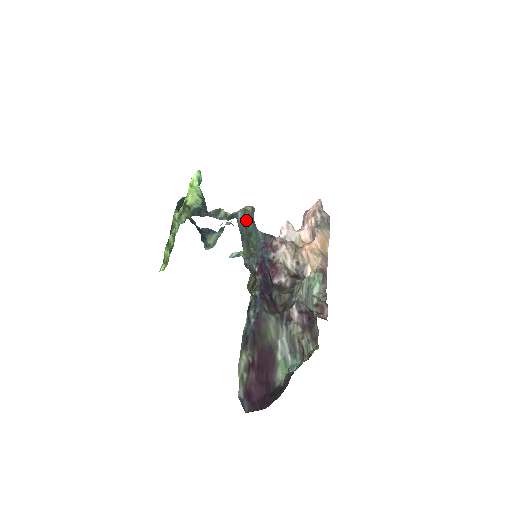
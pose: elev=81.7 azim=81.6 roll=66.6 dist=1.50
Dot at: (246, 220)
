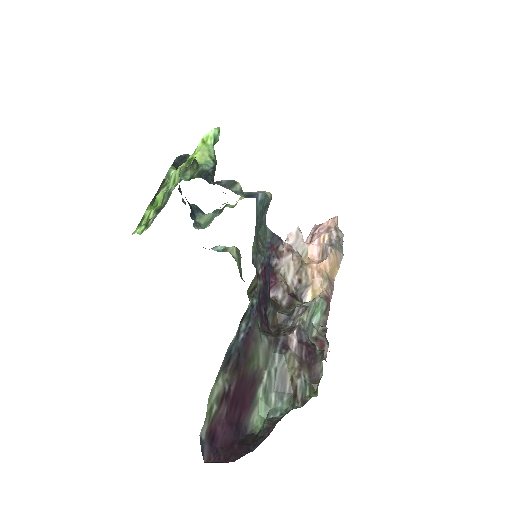
Dot at: (263, 206)
